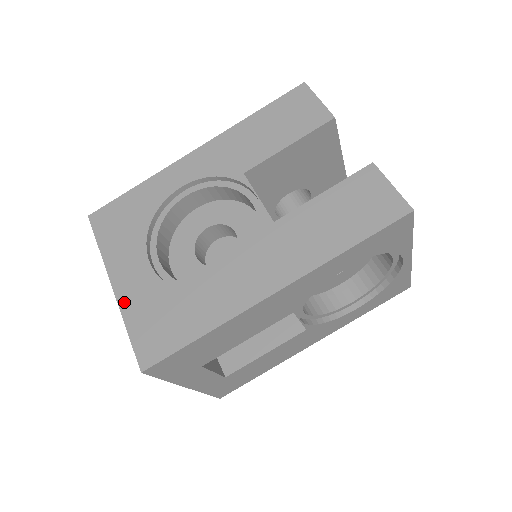
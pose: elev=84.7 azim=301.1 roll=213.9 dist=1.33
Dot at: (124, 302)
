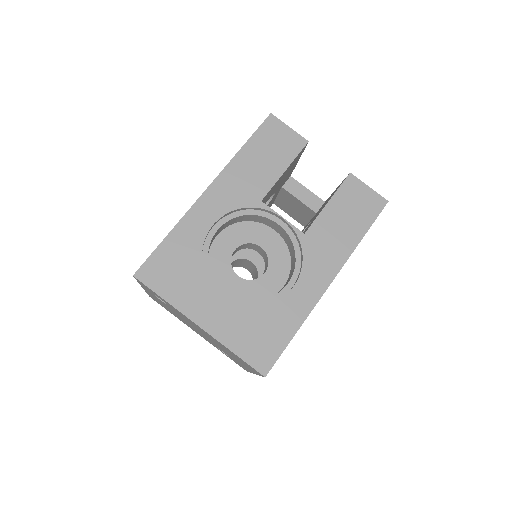
Dot at: (219, 334)
